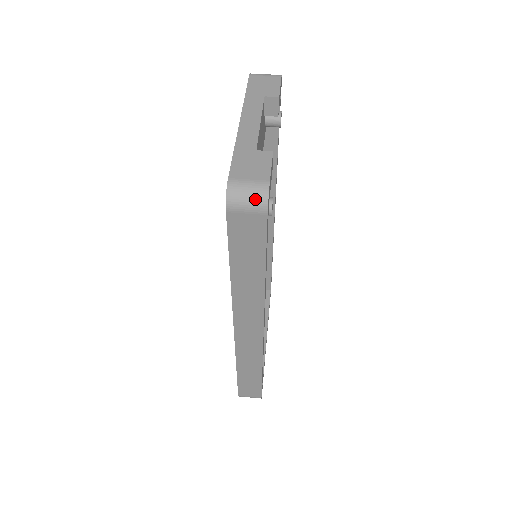
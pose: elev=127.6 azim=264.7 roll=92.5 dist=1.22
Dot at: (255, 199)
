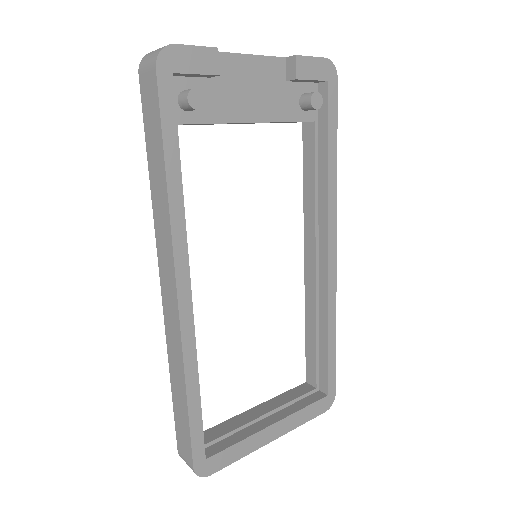
Dot at: (154, 54)
